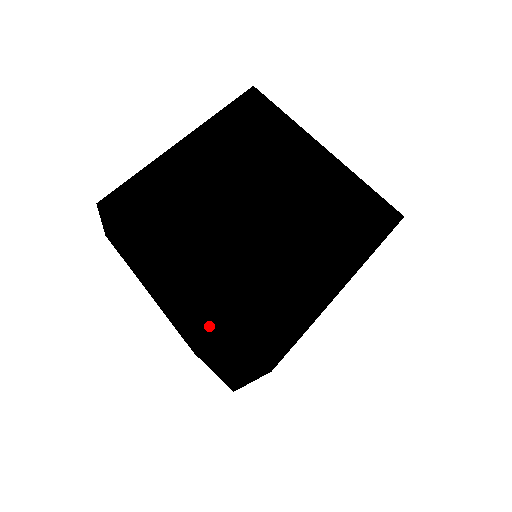
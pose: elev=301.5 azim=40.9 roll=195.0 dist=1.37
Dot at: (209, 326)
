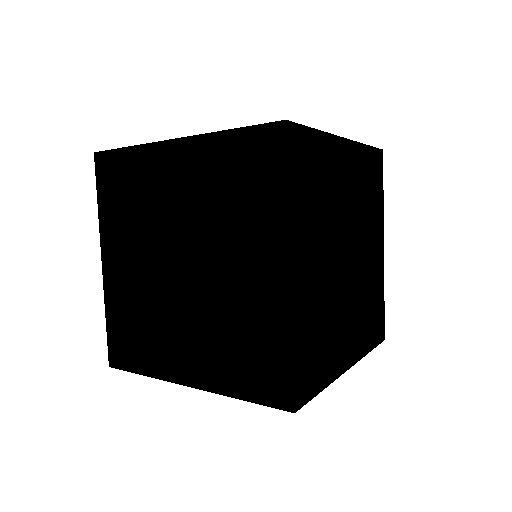
Dot at: occluded
